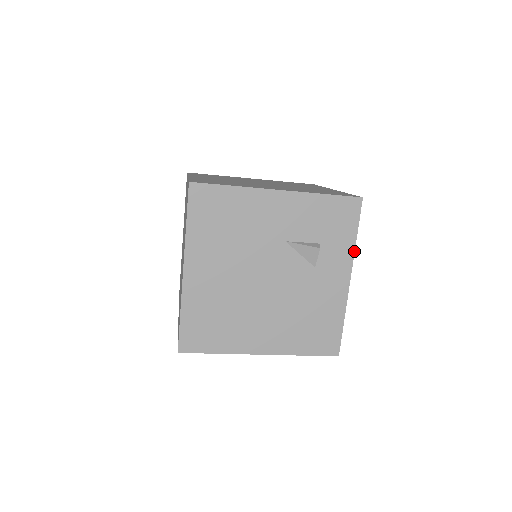
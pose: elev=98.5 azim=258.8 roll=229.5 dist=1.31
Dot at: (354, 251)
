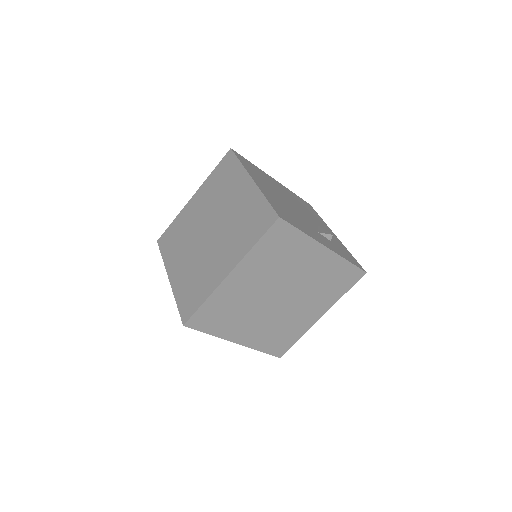
Dot at: (342, 257)
